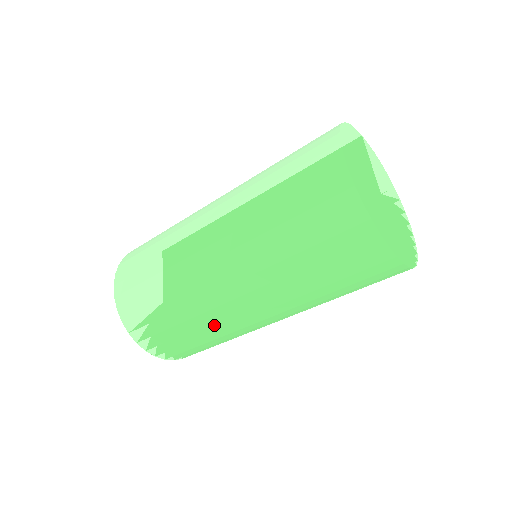
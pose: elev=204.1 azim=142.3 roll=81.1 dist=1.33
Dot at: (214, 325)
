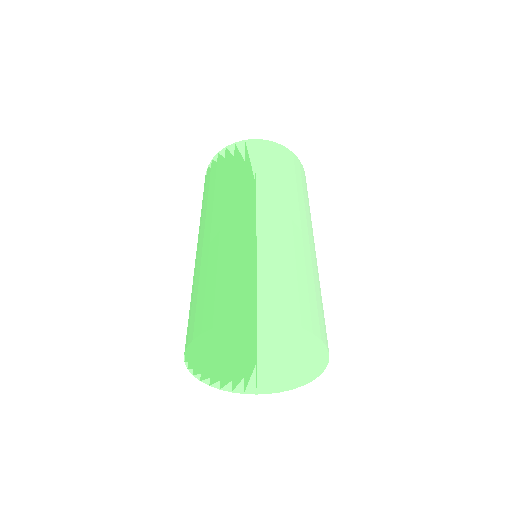
Dot at: occluded
